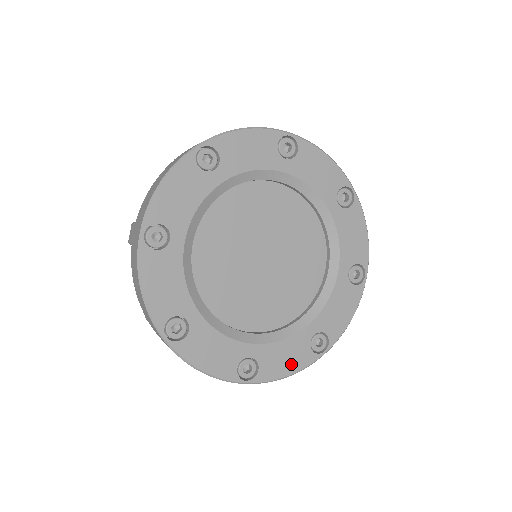
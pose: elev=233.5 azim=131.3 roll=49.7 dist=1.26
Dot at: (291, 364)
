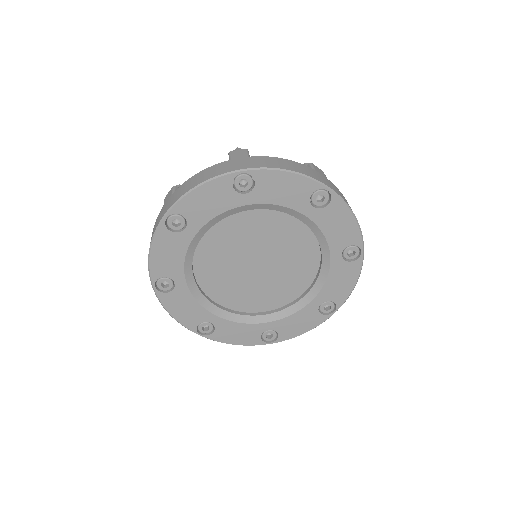
Dot at: (305, 326)
